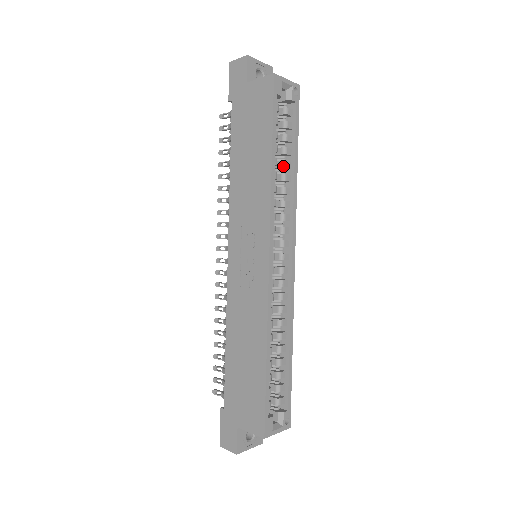
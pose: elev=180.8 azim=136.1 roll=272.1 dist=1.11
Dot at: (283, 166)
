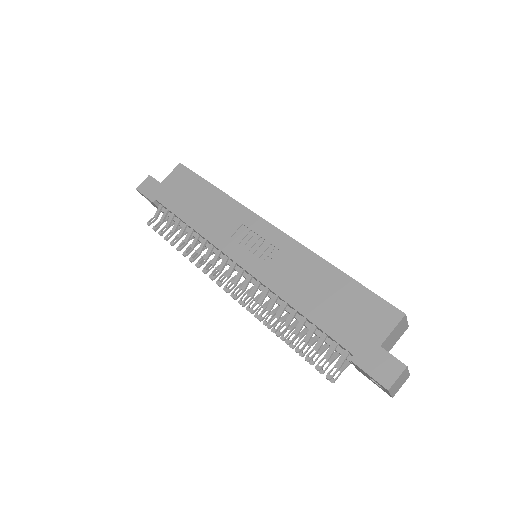
Dot at: occluded
